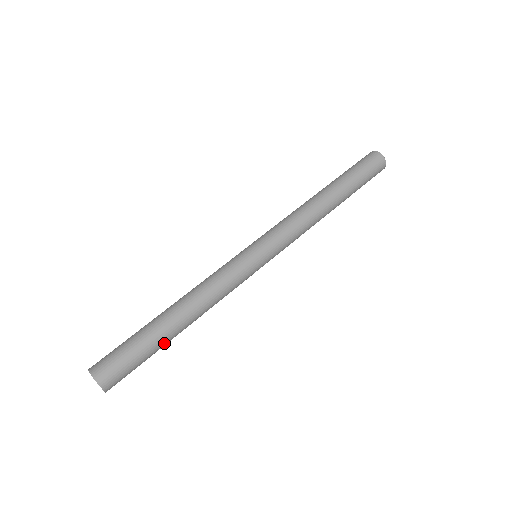
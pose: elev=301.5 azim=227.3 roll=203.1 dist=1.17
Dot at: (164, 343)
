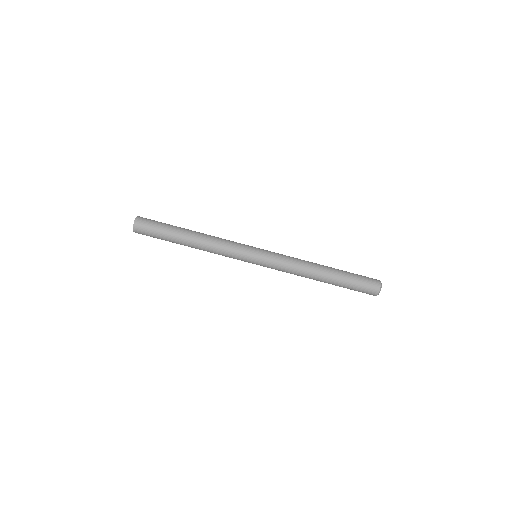
Dot at: occluded
